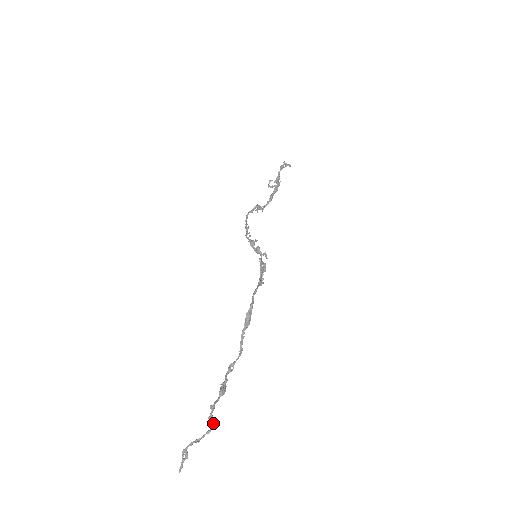
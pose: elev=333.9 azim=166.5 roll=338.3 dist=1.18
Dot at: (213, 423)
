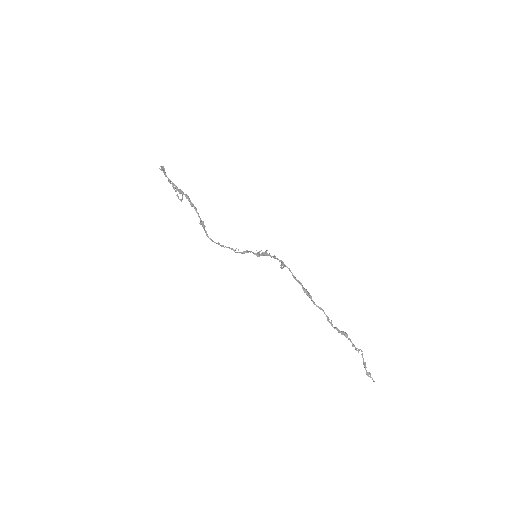
Dot at: occluded
